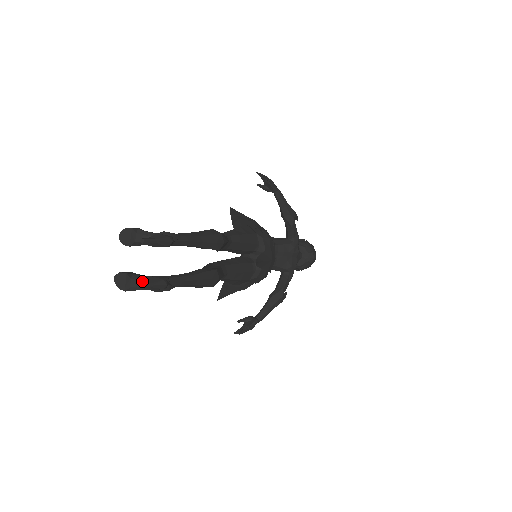
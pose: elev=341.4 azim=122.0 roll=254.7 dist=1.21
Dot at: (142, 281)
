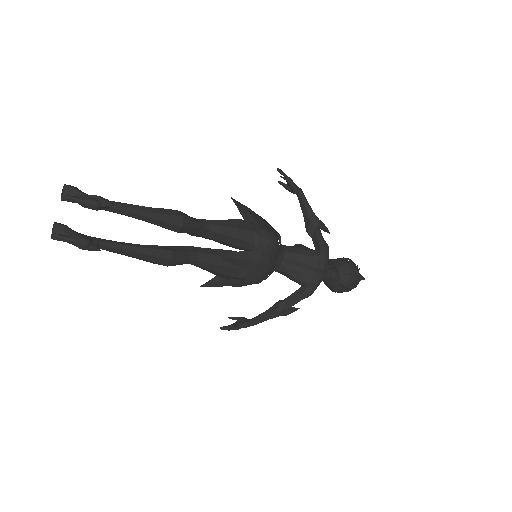
Dot at: (67, 234)
